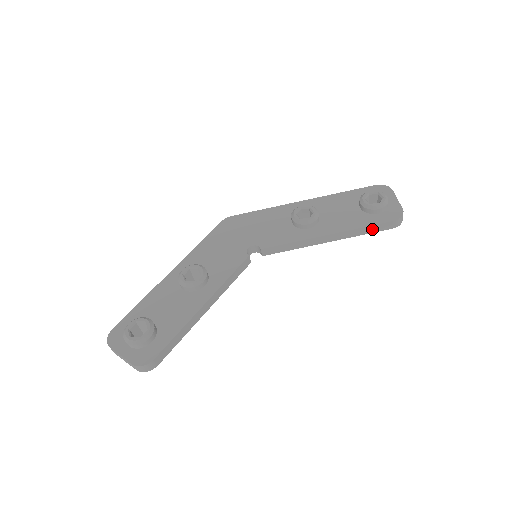
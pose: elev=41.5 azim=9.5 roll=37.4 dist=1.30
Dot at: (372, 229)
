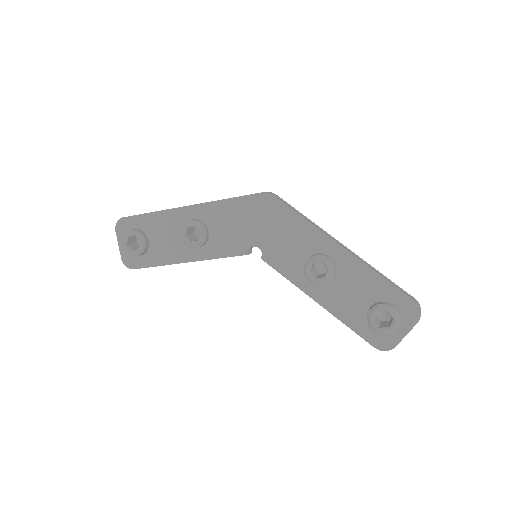
Dot at: (356, 330)
